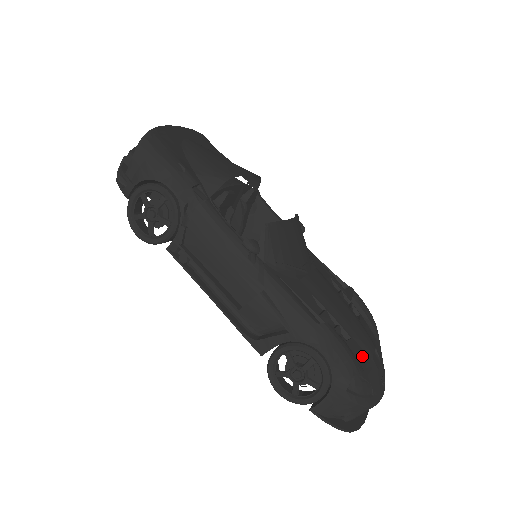
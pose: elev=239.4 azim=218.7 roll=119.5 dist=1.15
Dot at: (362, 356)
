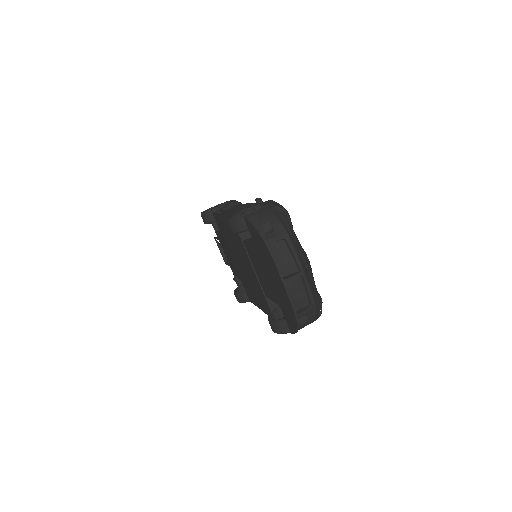
Dot at: occluded
